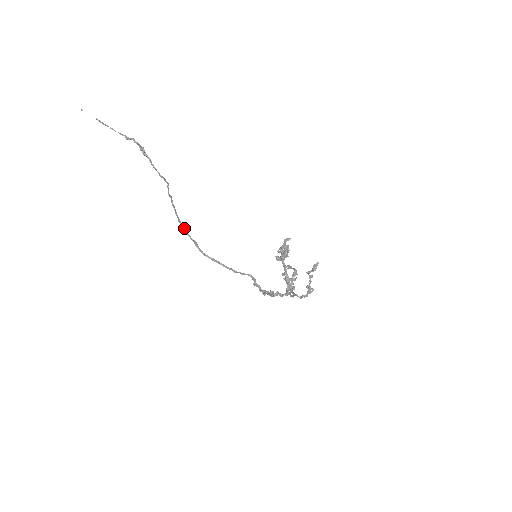
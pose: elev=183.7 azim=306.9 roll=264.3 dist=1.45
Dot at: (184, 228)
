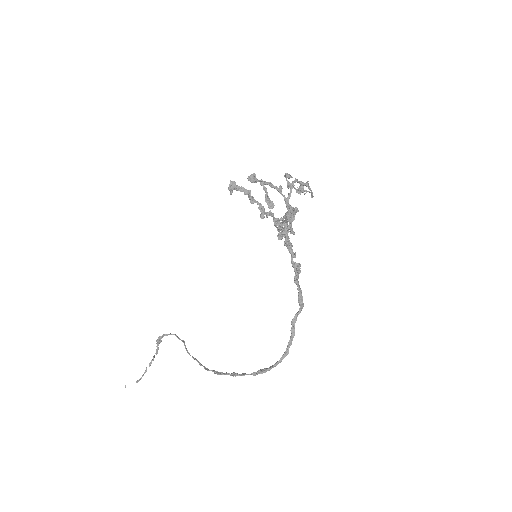
Dot at: (214, 372)
